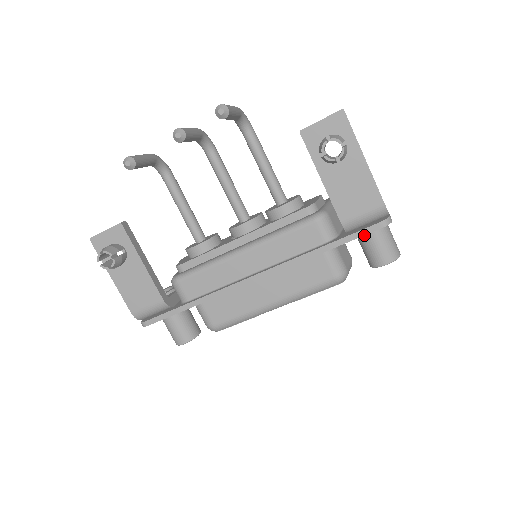
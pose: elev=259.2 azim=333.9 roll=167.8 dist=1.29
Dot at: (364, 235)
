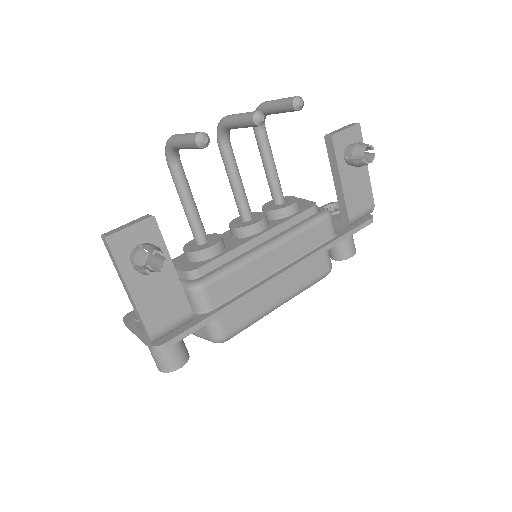
Dot at: occluded
